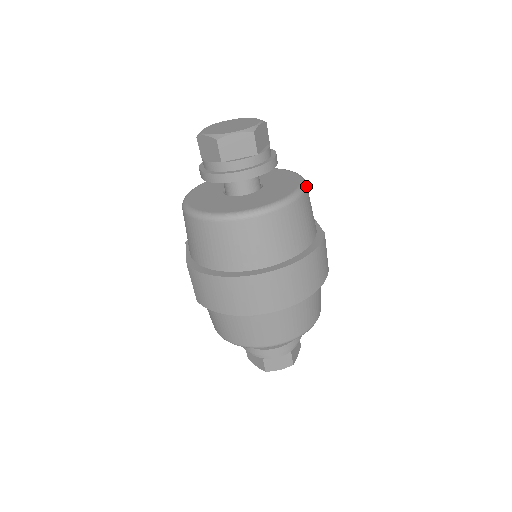
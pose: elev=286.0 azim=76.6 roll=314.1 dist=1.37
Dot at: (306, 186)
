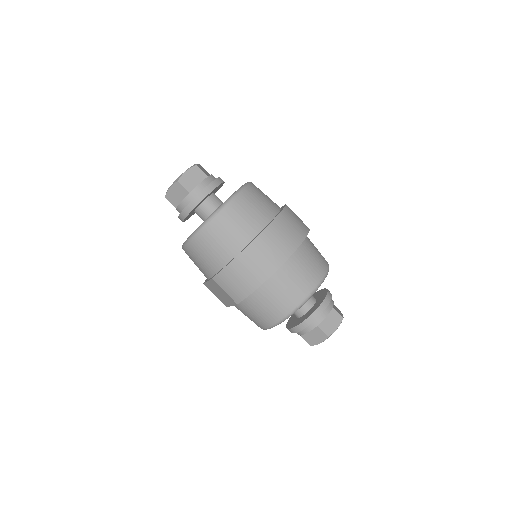
Dot at: occluded
